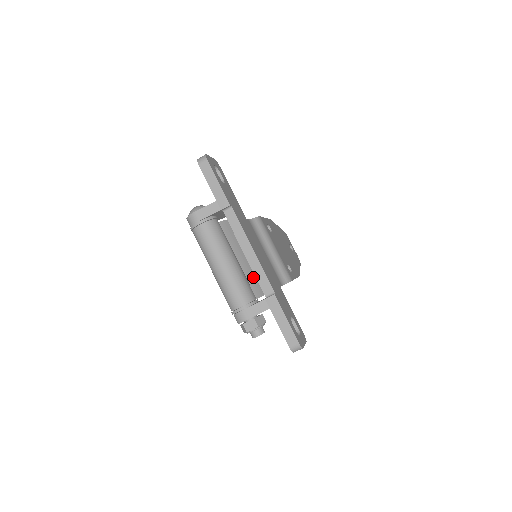
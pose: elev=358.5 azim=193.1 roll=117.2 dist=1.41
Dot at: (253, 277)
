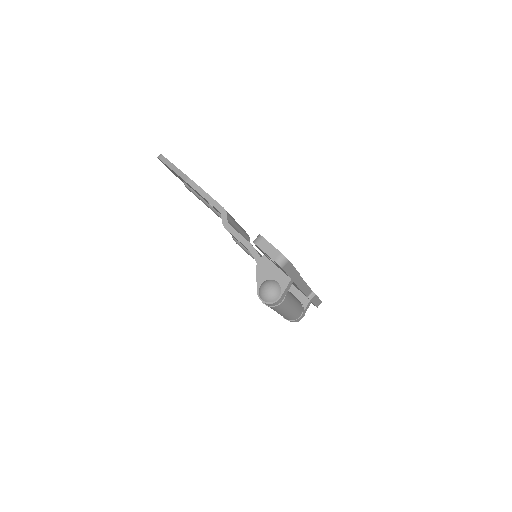
Dot at: occluded
